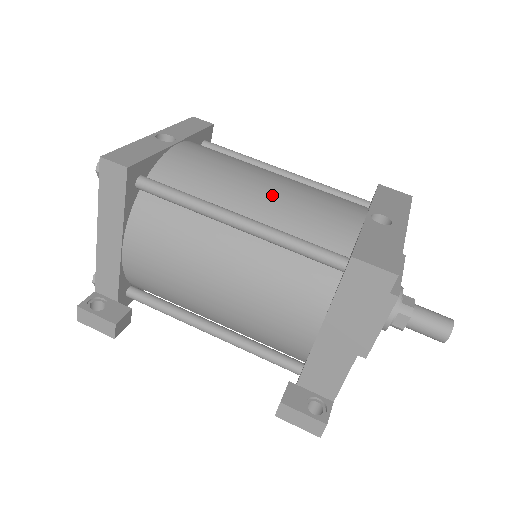
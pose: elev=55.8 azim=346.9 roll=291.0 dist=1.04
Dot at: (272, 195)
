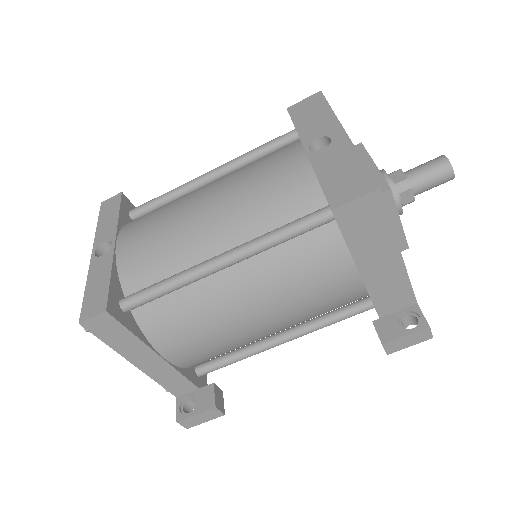
Dot at: (224, 213)
